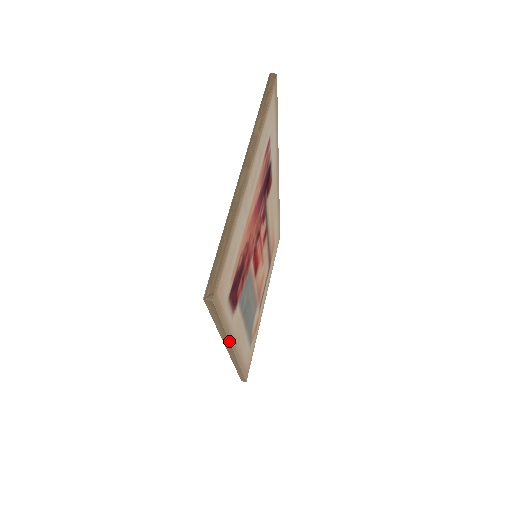
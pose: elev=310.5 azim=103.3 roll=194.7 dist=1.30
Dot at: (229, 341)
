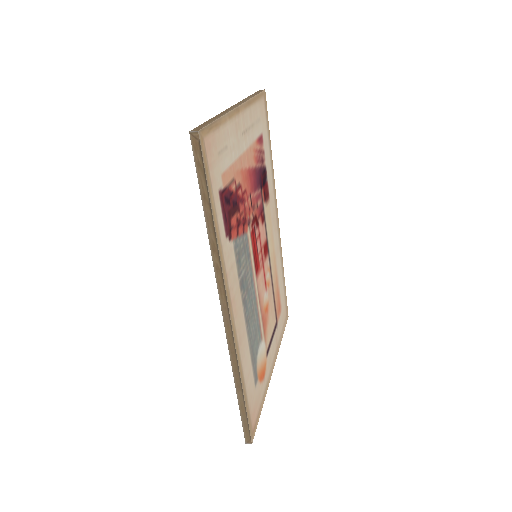
Dot at: (221, 267)
